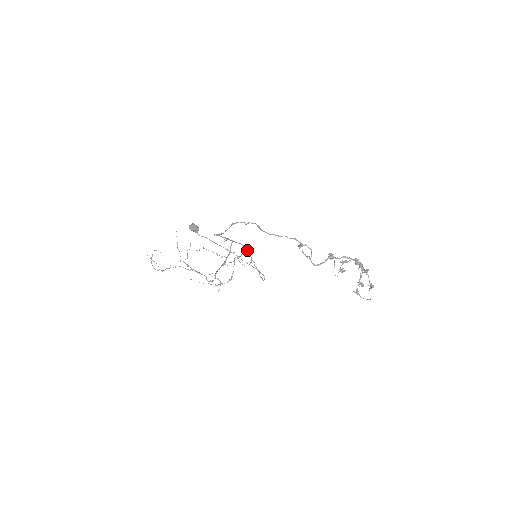
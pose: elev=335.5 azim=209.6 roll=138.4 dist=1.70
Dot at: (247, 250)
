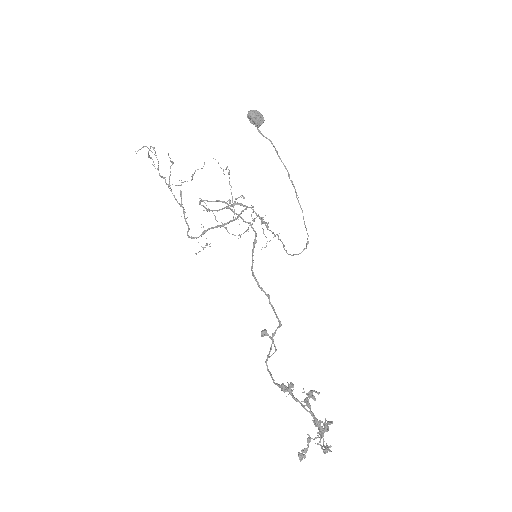
Dot at: (268, 227)
